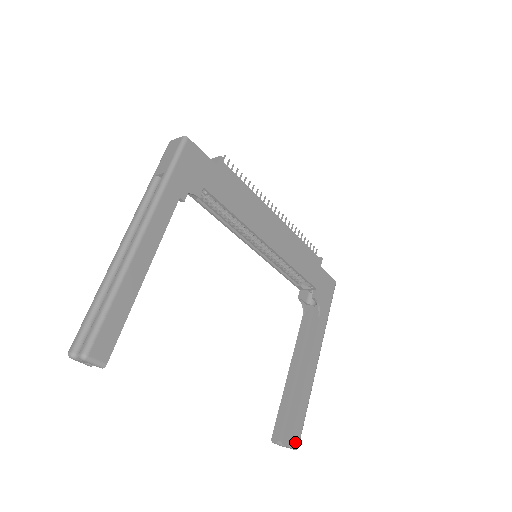
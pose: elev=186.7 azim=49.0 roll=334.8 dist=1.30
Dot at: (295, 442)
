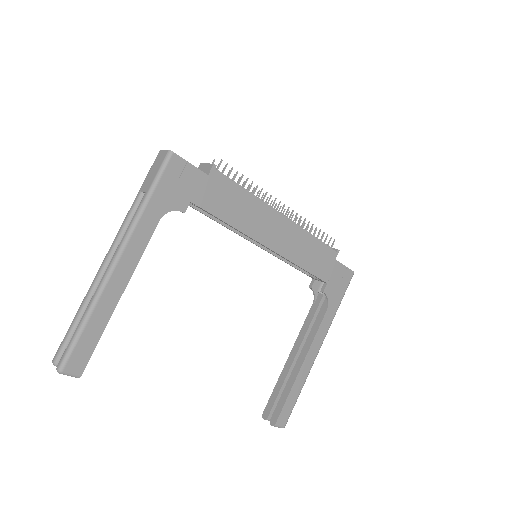
Dot at: (281, 423)
